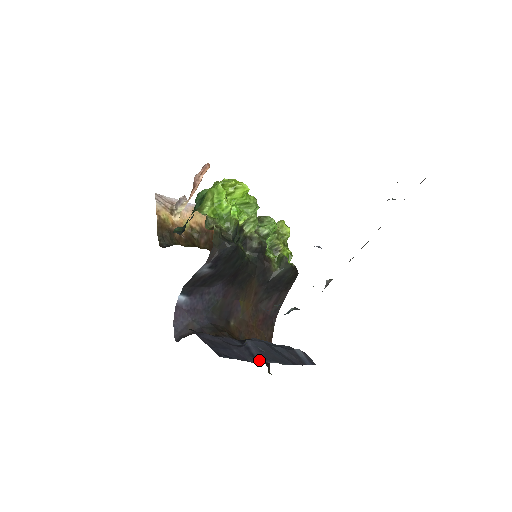
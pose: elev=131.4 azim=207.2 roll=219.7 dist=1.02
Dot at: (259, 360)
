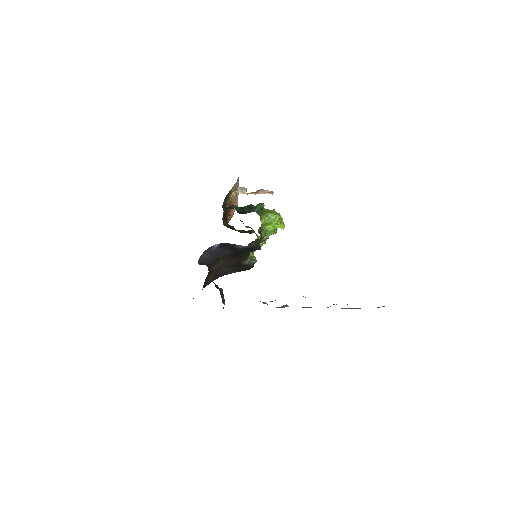
Dot at: occluded
